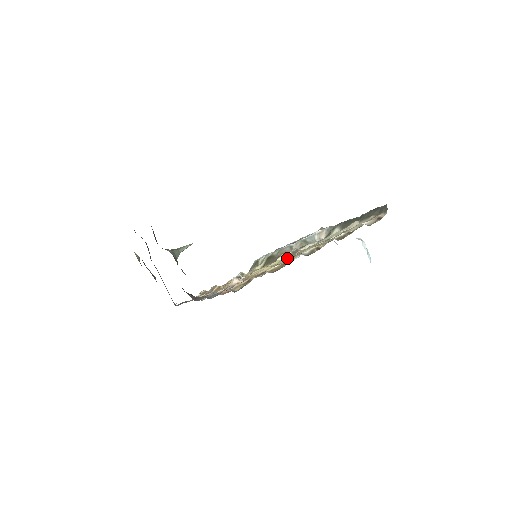
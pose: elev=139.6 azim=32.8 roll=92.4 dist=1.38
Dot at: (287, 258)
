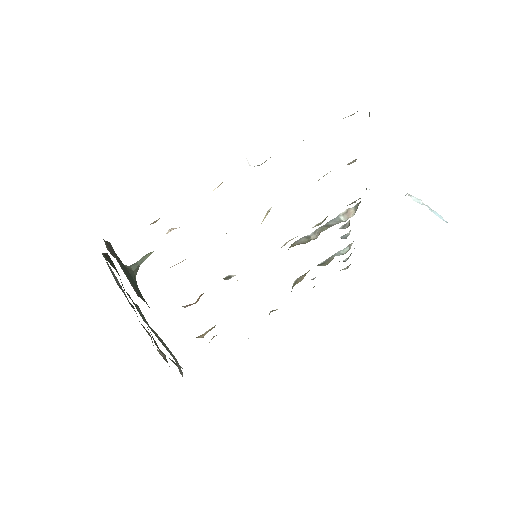
Dot at: (267, 212)
